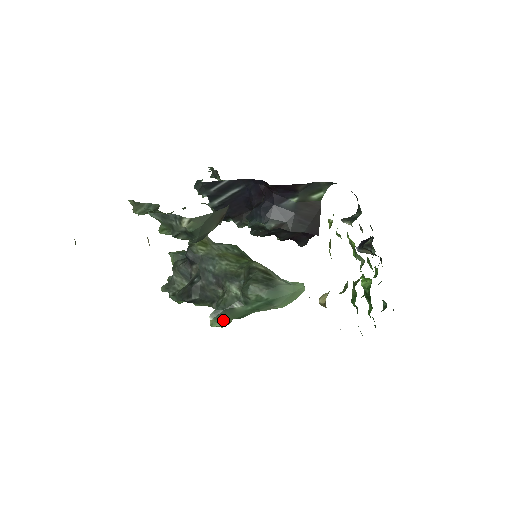
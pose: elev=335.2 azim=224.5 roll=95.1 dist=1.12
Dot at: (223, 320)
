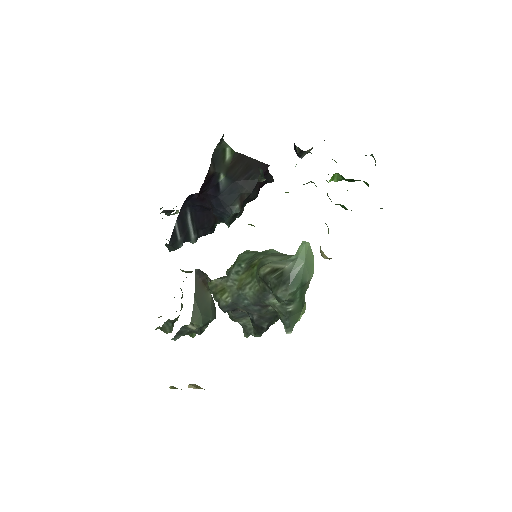
Dot at: occluded
